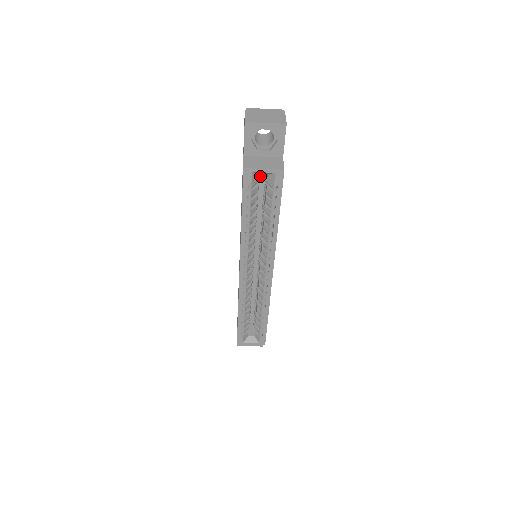
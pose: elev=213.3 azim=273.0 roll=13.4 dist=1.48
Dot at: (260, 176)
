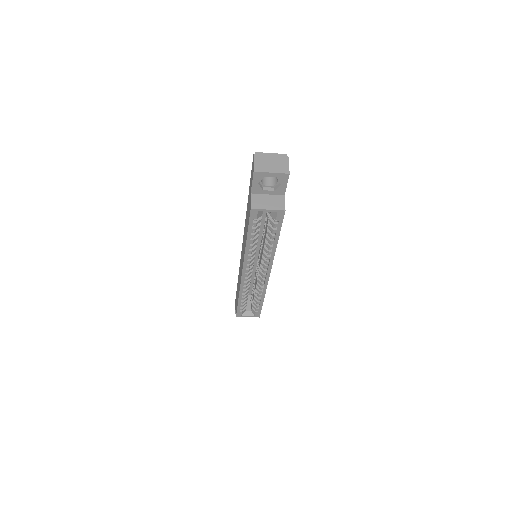
Dot at: occluded
